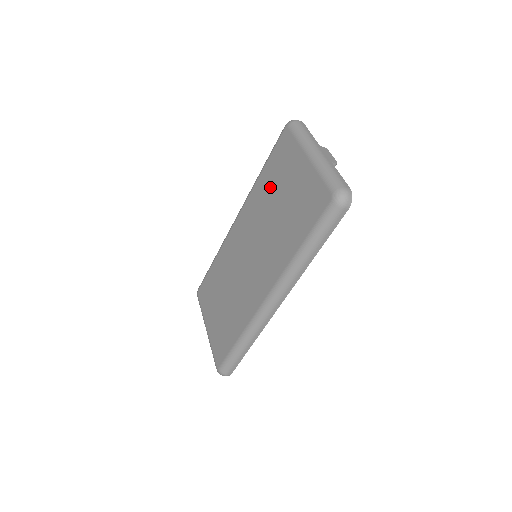
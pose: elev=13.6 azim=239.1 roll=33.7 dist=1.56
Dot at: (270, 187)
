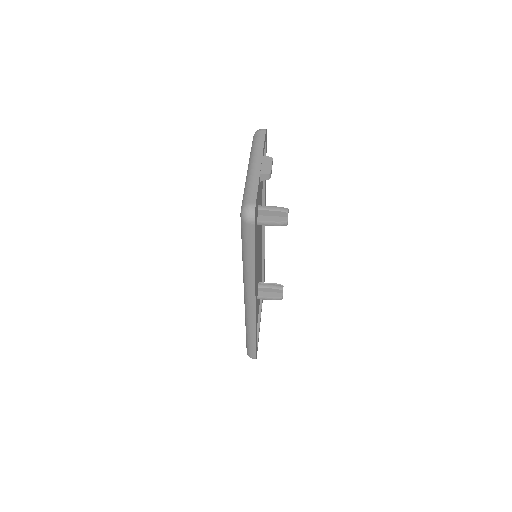
Dot at: occluded
